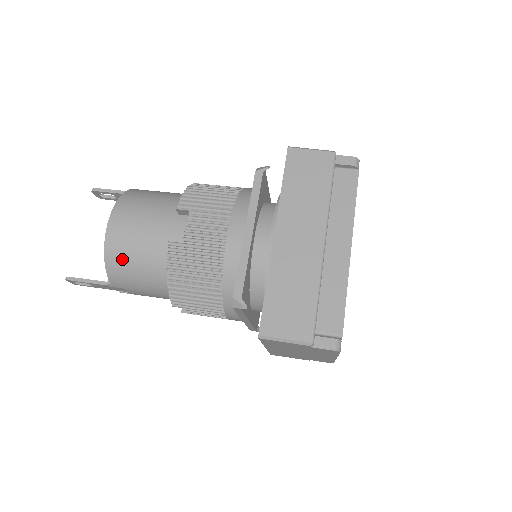
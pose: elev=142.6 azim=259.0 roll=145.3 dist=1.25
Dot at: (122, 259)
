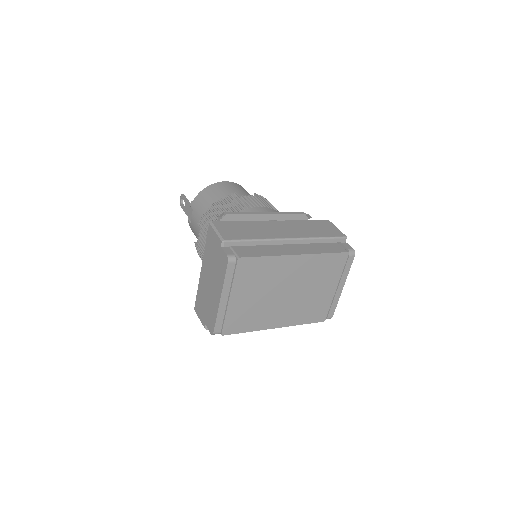
Dot at: (210, 192)
